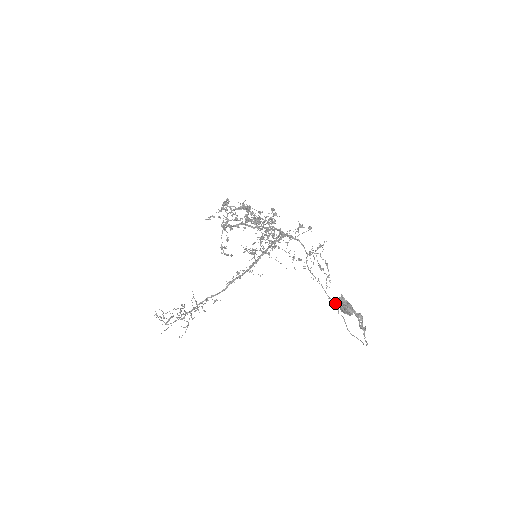
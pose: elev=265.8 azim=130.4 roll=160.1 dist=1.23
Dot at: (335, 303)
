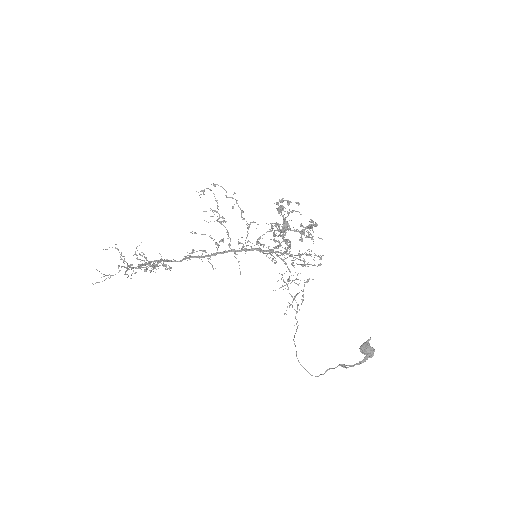
Dot at: occluded
